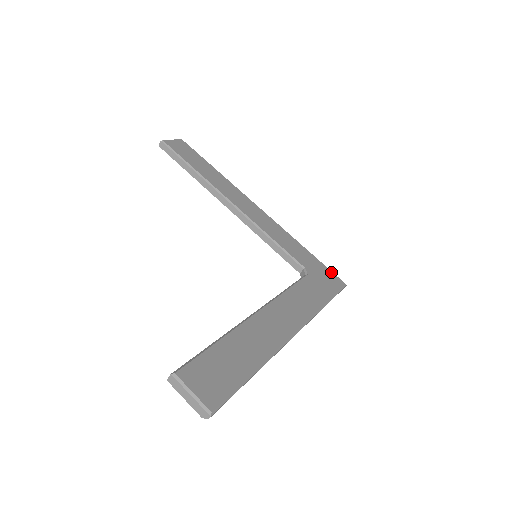
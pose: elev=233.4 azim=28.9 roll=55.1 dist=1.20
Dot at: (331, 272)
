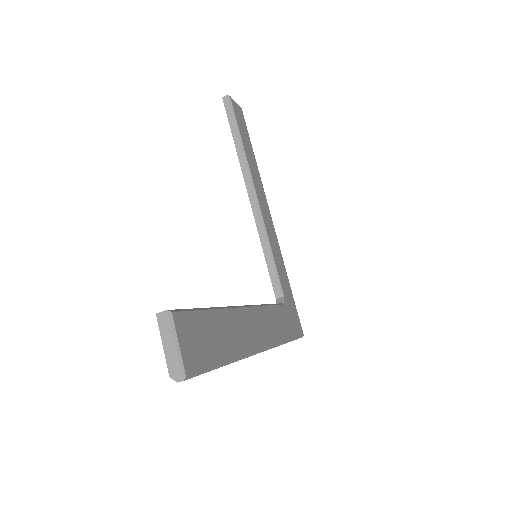
Dot at: (298, 316)
